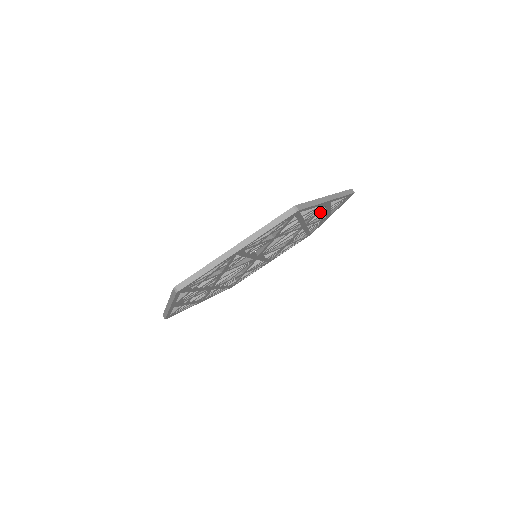
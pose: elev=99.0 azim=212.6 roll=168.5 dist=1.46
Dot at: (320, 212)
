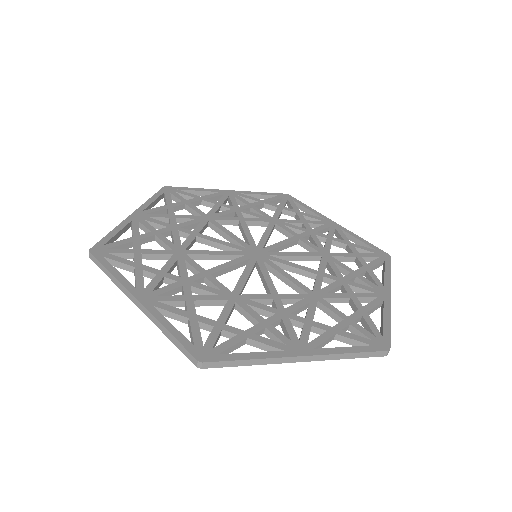
Dot at: occluded
